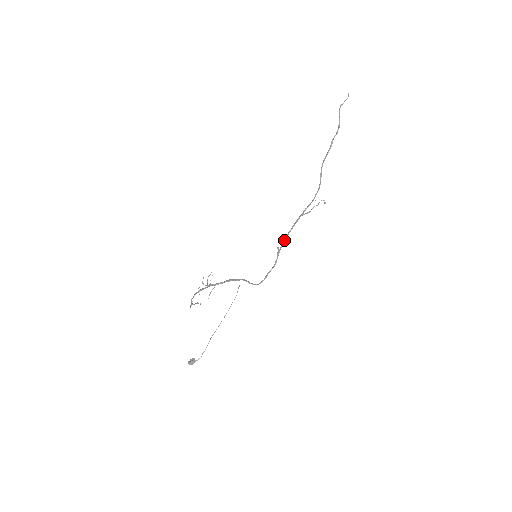
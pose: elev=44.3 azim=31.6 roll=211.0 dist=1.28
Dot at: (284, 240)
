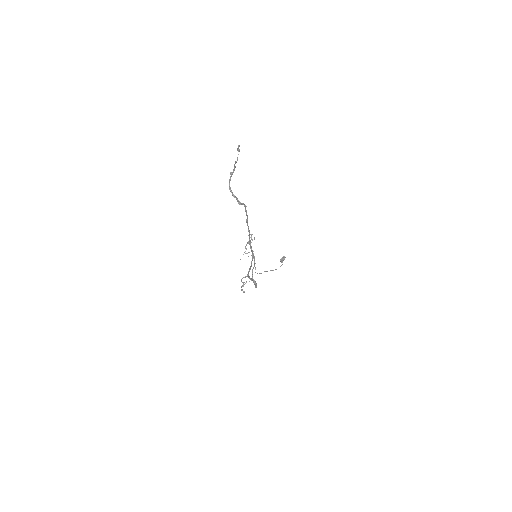
Dot at: (249, 278)
